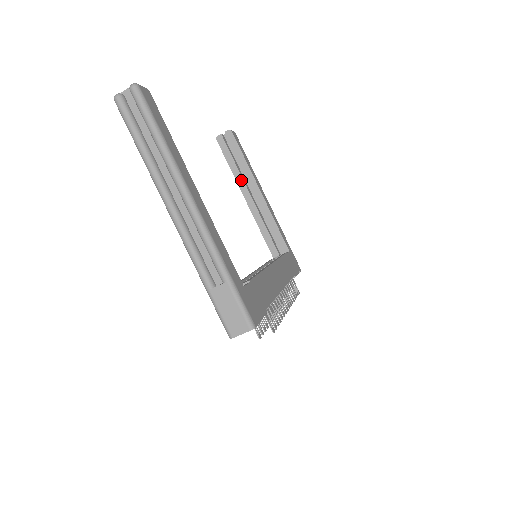
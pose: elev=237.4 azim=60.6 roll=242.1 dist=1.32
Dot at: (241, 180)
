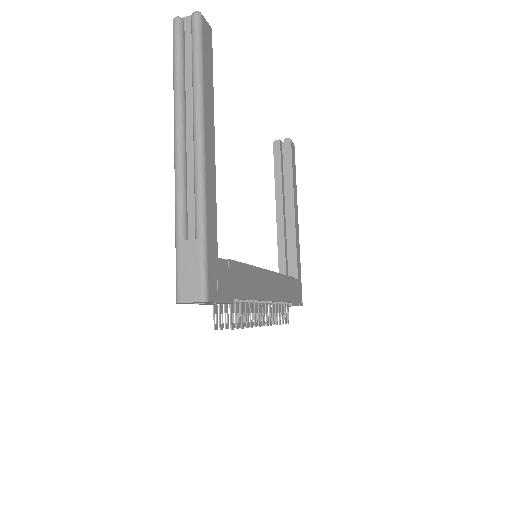
Dot at: (280, 190)
